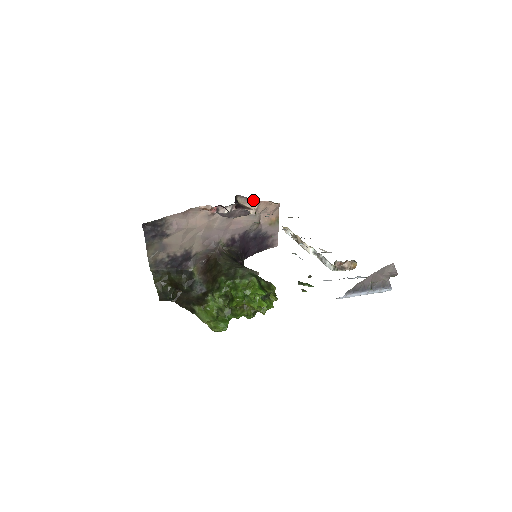
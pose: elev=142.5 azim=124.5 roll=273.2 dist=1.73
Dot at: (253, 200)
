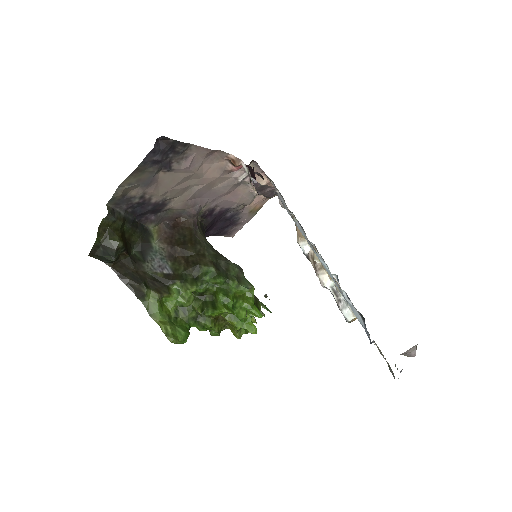
Dot at: (265, 176)
